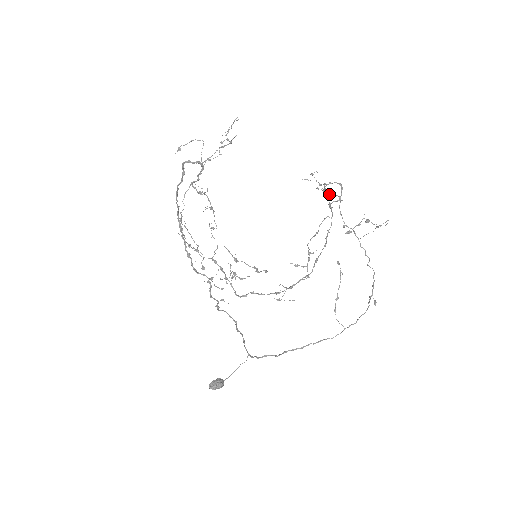
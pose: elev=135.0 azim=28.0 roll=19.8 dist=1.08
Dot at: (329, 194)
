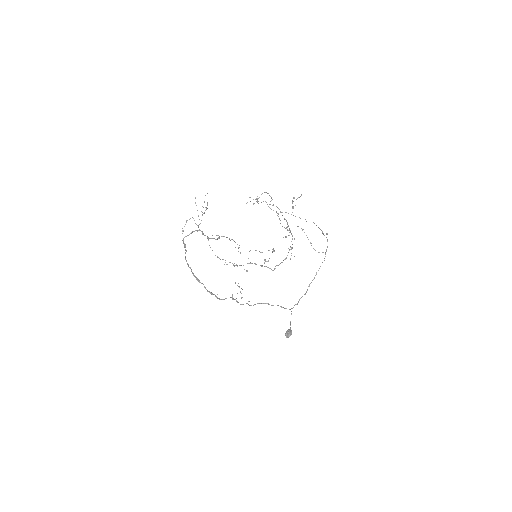
Dot at: occluded
